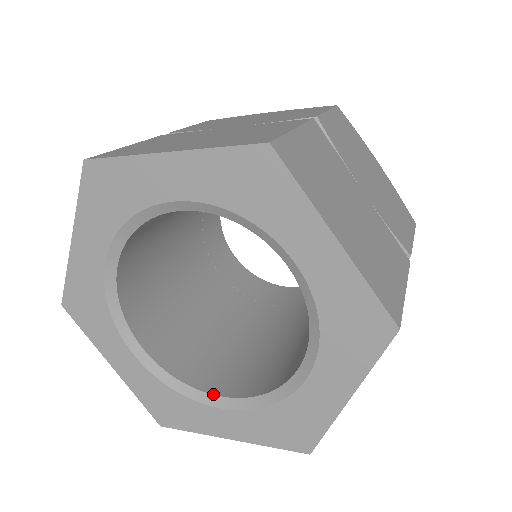
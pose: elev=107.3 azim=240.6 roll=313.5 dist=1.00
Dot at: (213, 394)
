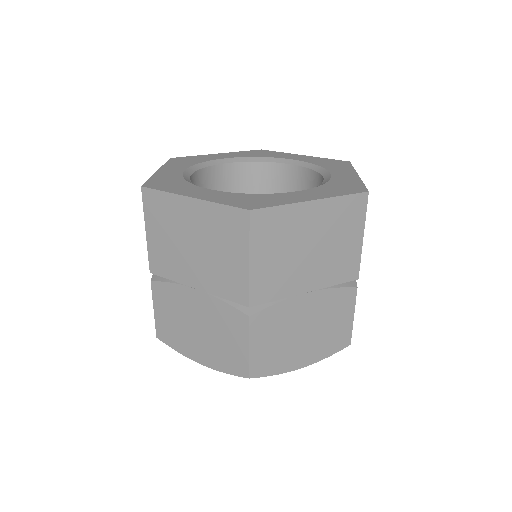
Dot at: occluded
